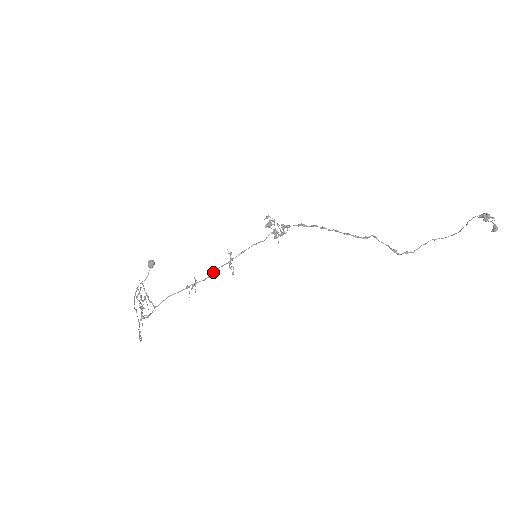
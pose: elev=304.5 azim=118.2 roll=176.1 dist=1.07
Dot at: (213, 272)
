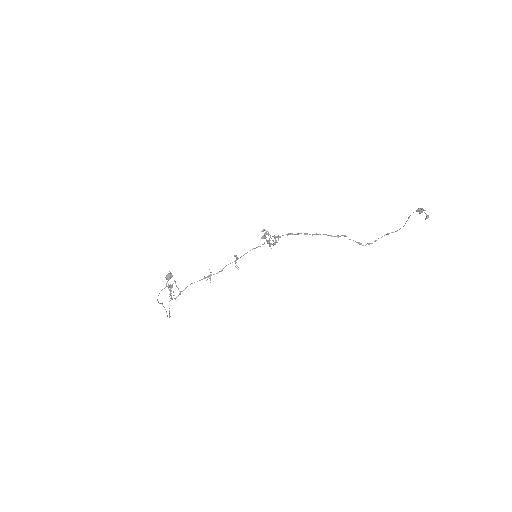
Dot at: occluded
